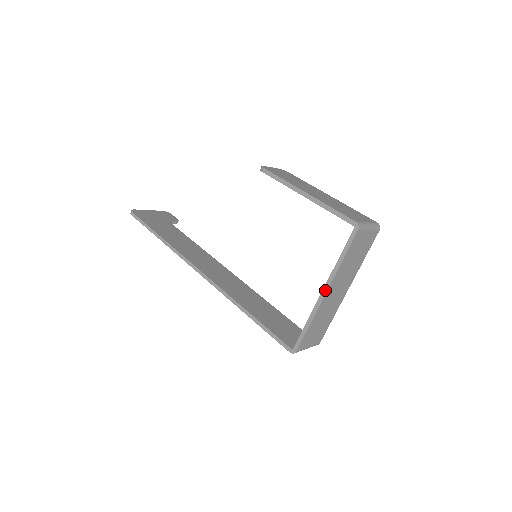
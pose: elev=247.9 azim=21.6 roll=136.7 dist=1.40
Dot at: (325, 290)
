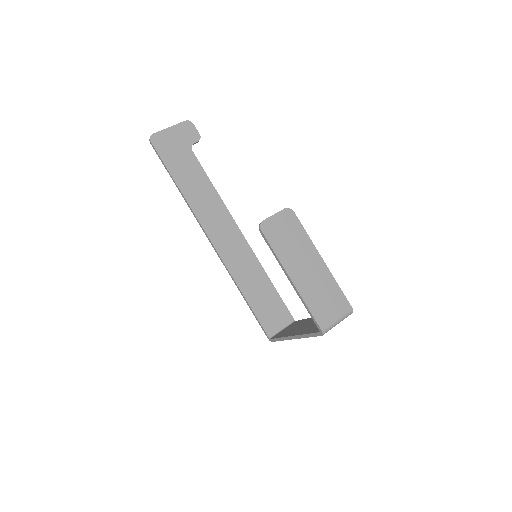
Dot at: (294, 338)
